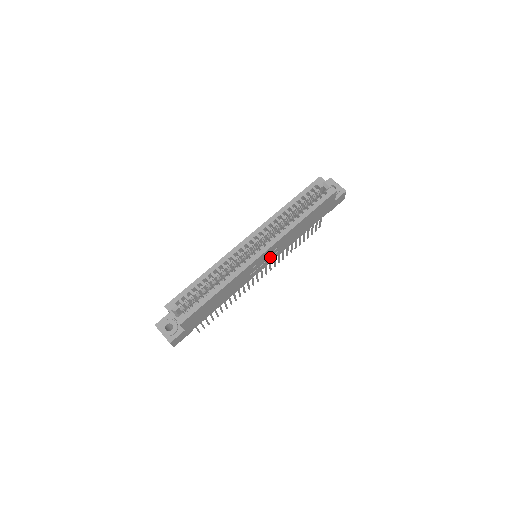
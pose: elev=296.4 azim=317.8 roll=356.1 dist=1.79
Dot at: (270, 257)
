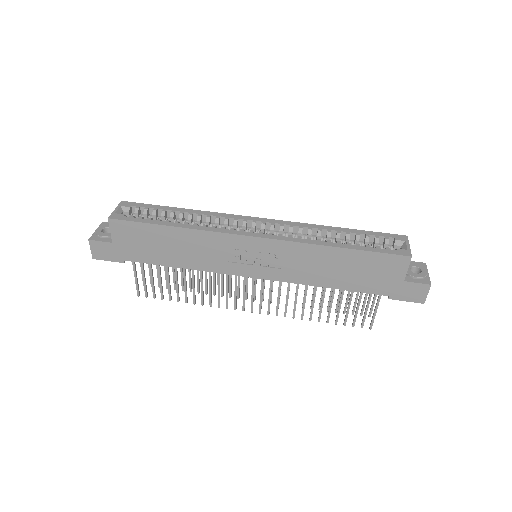
Dot at: (267, 266)
